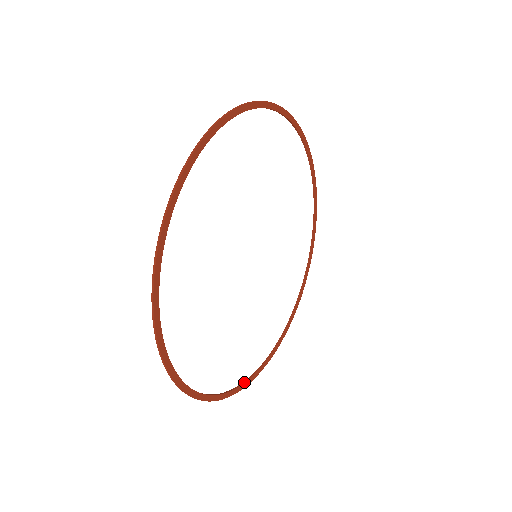
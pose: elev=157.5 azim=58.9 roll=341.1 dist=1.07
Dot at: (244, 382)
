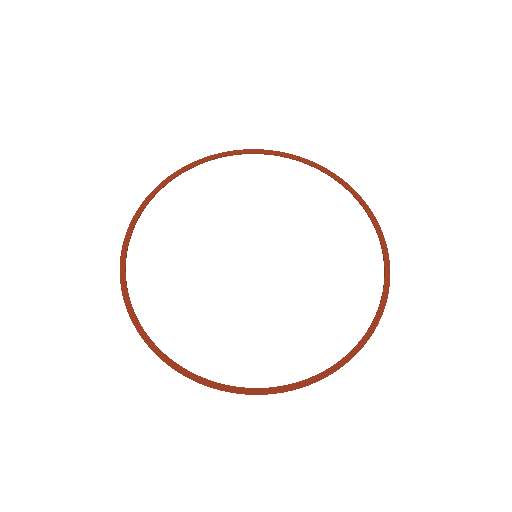
Dot at: (200, 376)
